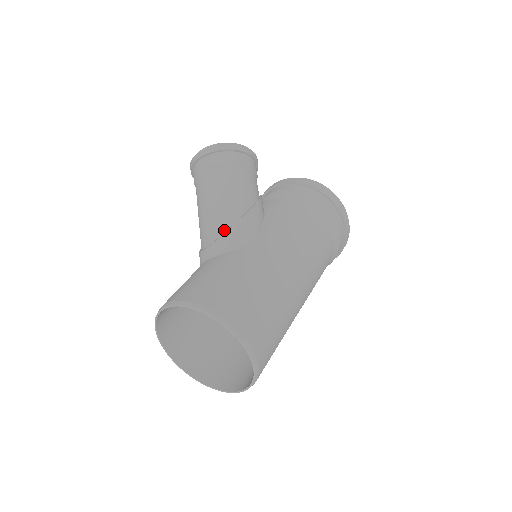
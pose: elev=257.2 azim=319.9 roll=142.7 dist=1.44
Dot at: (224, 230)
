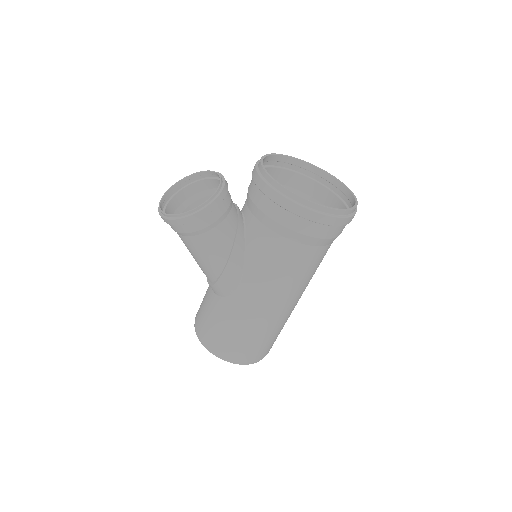
Dot at: (212, 281)
